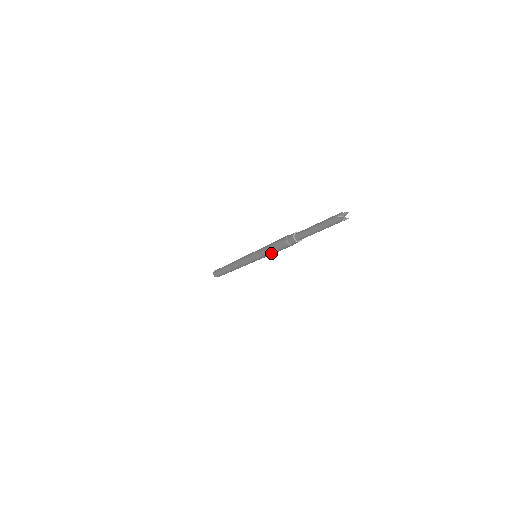
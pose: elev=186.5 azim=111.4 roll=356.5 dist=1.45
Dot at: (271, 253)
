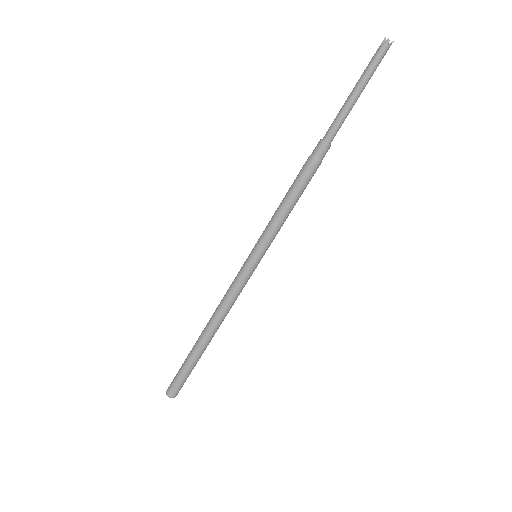
Dot at: (286, 210)
